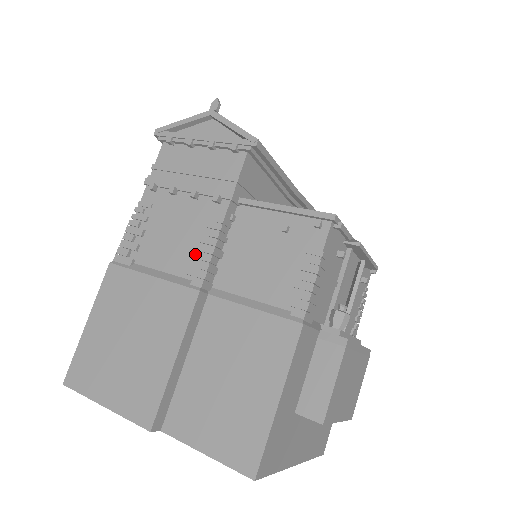
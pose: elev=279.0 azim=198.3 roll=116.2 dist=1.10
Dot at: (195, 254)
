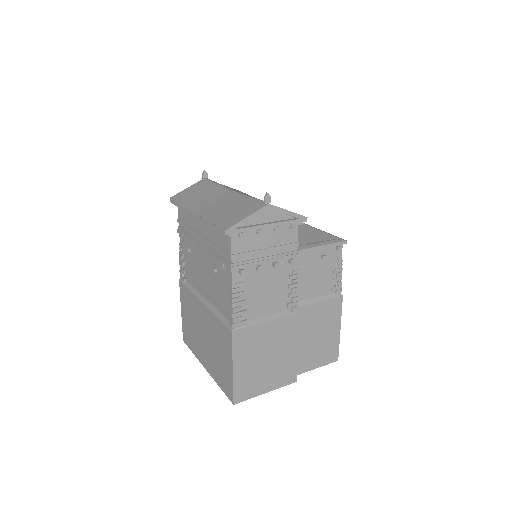
Dot at: (286, 296)
